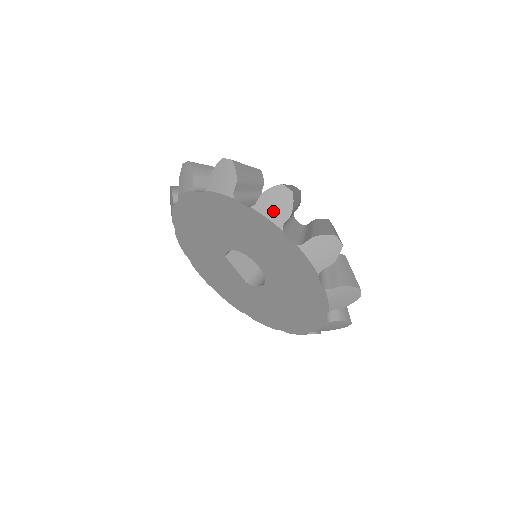
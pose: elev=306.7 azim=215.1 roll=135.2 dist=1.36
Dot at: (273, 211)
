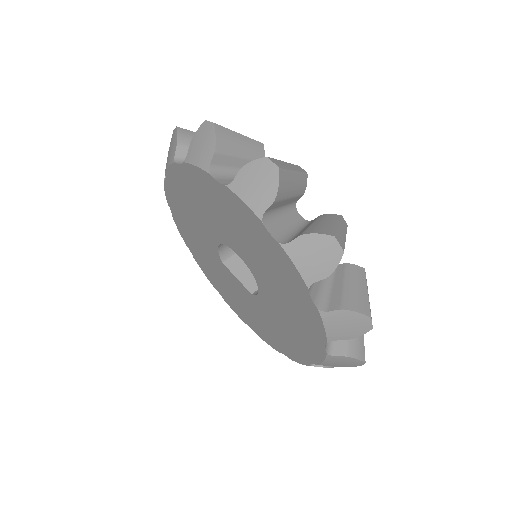
Dot at: (199, 155)
